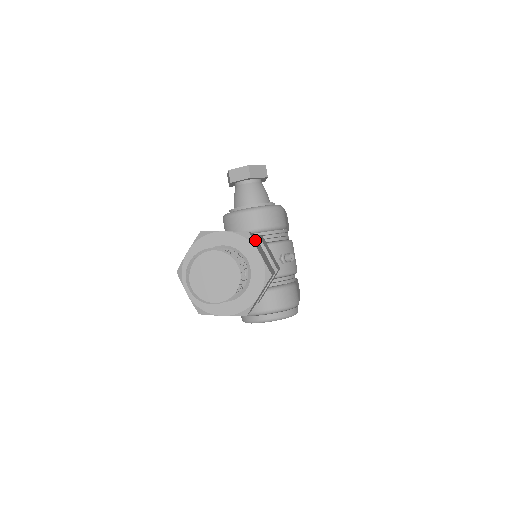
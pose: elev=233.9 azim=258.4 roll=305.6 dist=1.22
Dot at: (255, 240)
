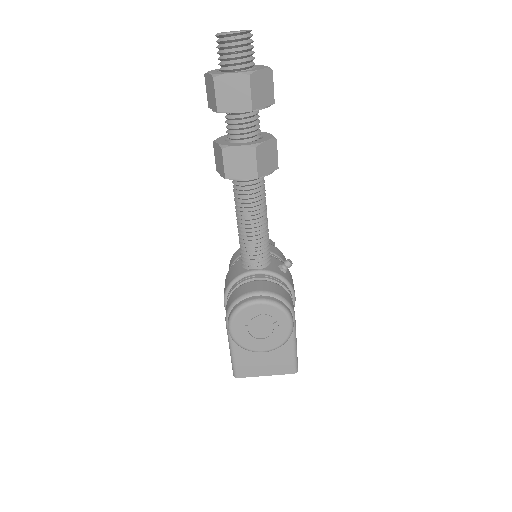
Dot at: occluded
